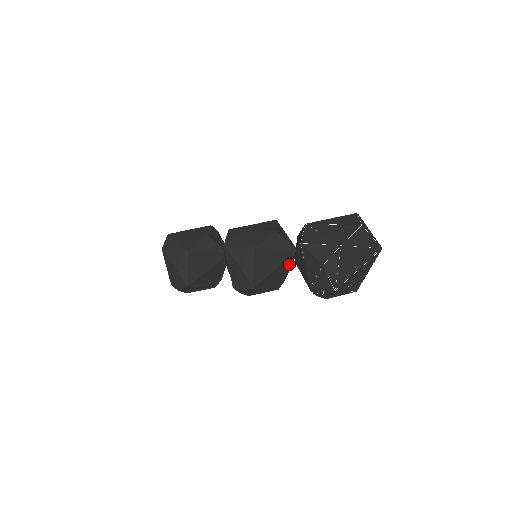
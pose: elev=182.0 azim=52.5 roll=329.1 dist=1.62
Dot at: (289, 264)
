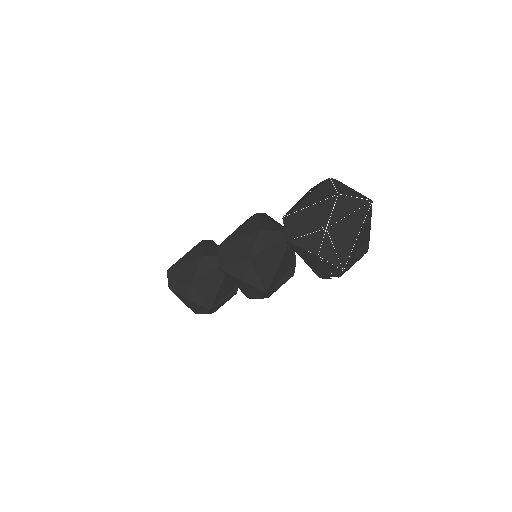
Dot at: (291, 249)
